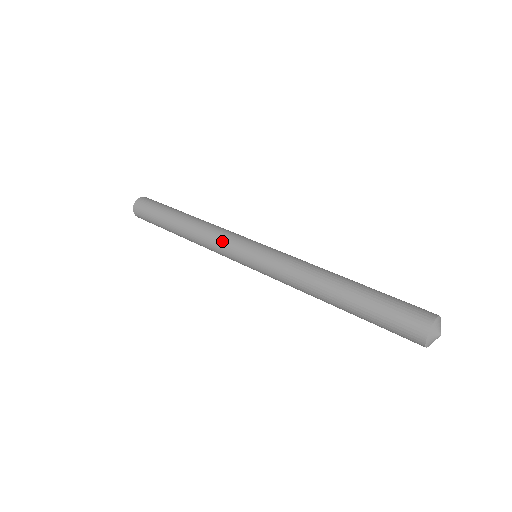
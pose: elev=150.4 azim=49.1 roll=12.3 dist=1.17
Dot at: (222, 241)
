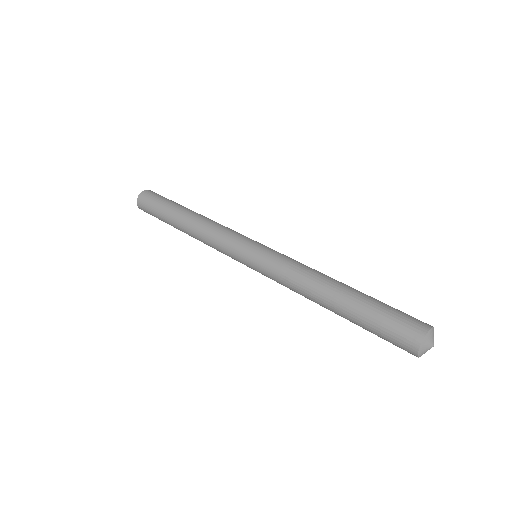
Dot at: (221, 247)
